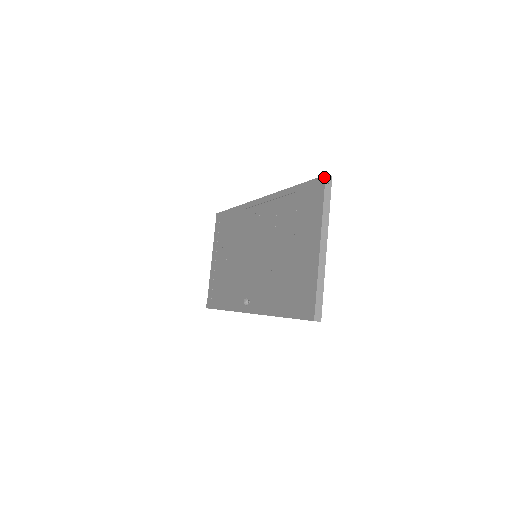
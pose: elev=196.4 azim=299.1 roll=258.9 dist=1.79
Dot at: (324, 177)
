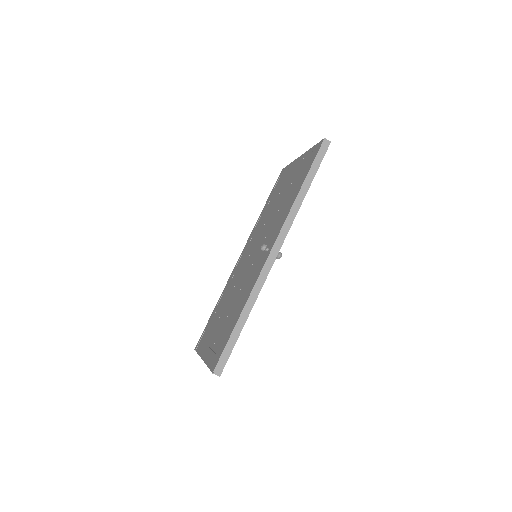
Dot at: (282, 169)
